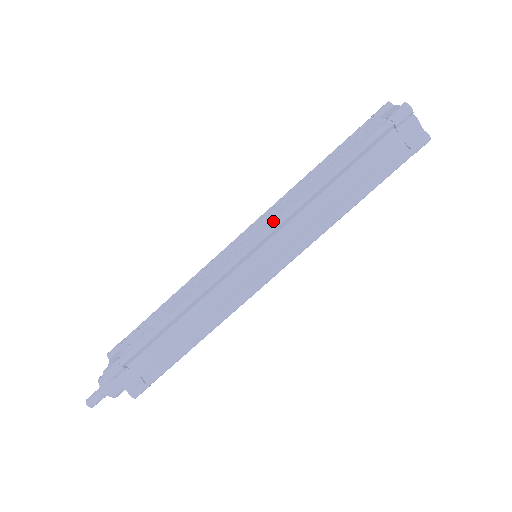
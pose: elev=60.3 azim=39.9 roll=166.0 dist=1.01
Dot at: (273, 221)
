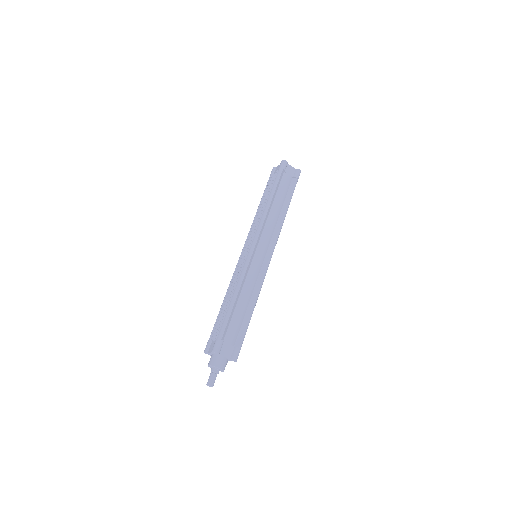
Dot at: (257, 230)
